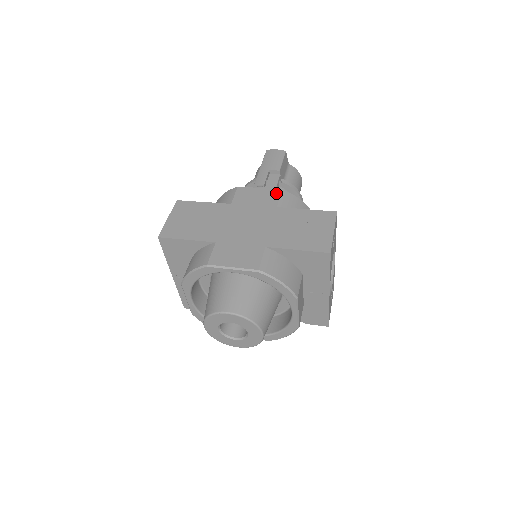
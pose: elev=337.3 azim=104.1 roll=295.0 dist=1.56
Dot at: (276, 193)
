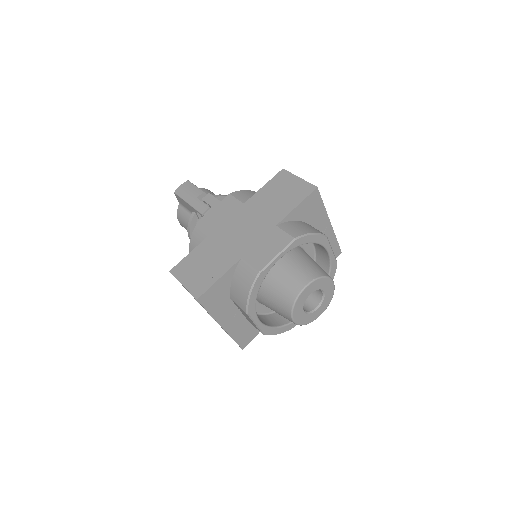
Dot at: (229, 199)
